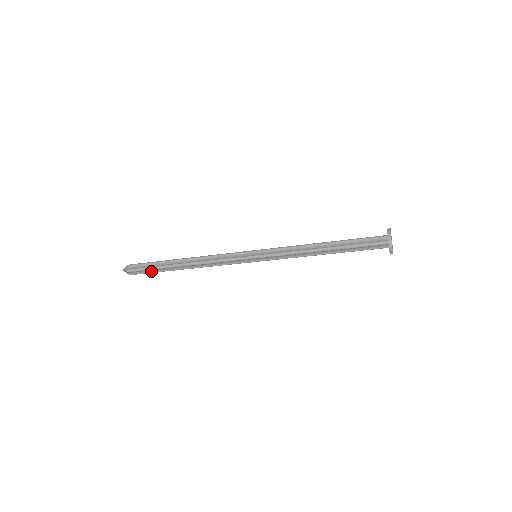
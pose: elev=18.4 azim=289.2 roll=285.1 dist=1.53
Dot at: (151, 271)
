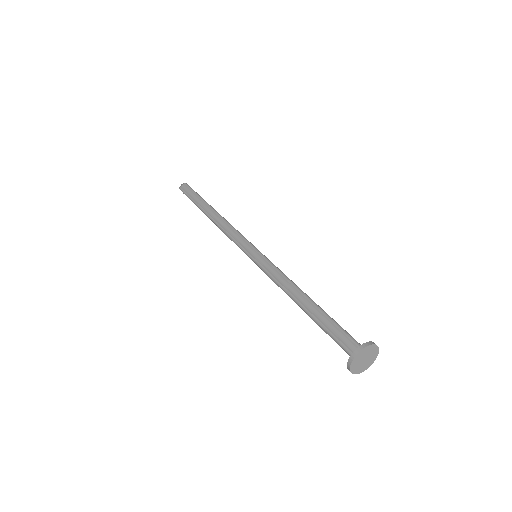
Dot at: occluded
